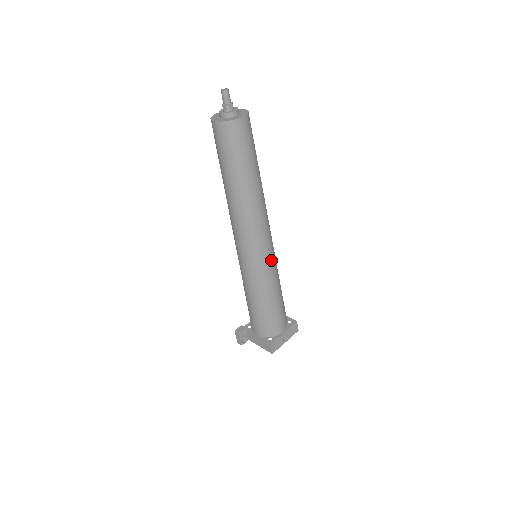
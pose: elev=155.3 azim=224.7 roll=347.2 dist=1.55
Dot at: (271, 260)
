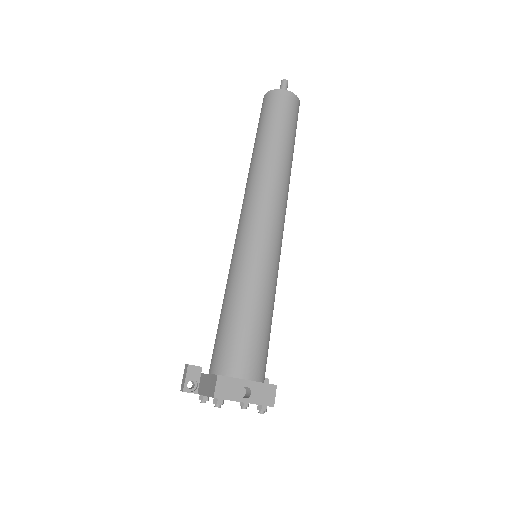
Dot at: (269, 251)
